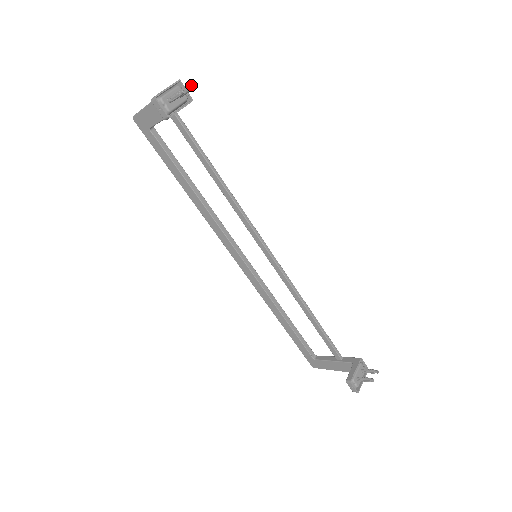
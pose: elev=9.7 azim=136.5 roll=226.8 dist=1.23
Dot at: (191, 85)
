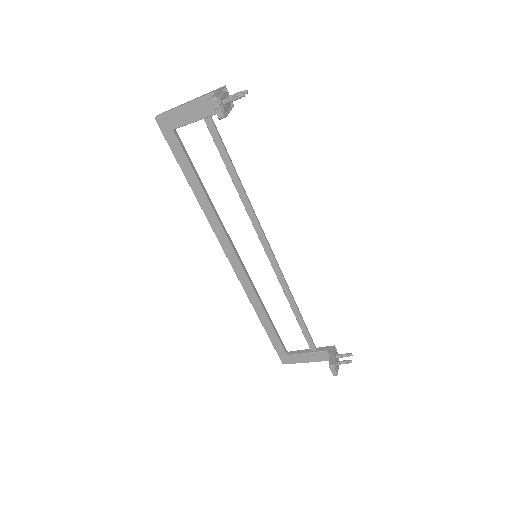
Dot at: (246, 91)
